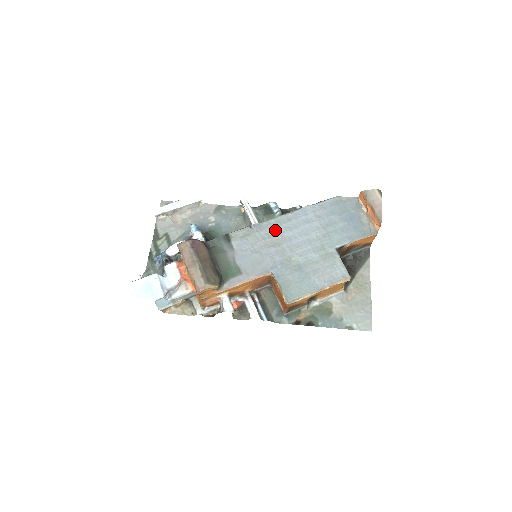
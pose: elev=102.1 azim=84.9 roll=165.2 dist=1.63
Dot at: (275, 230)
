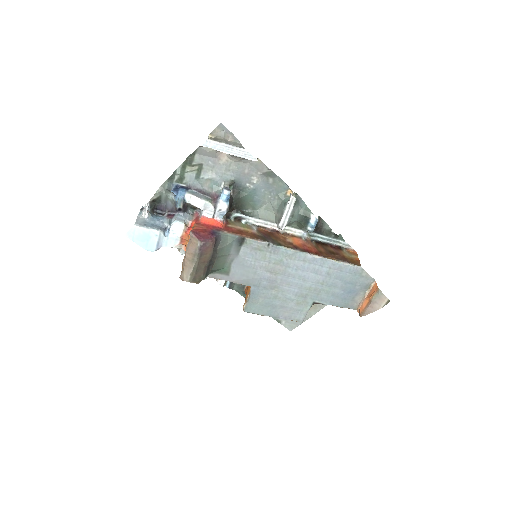
Dot at: (285, 261)
